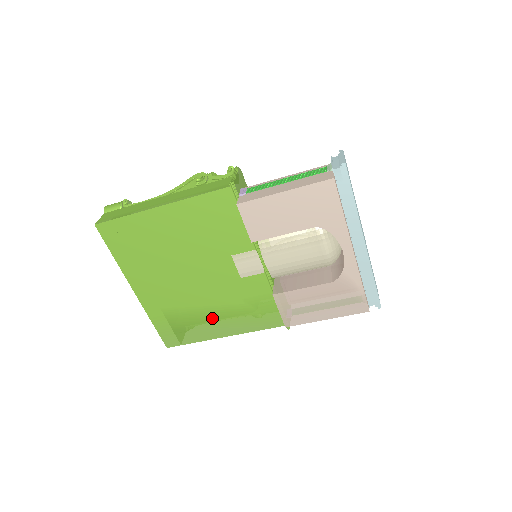
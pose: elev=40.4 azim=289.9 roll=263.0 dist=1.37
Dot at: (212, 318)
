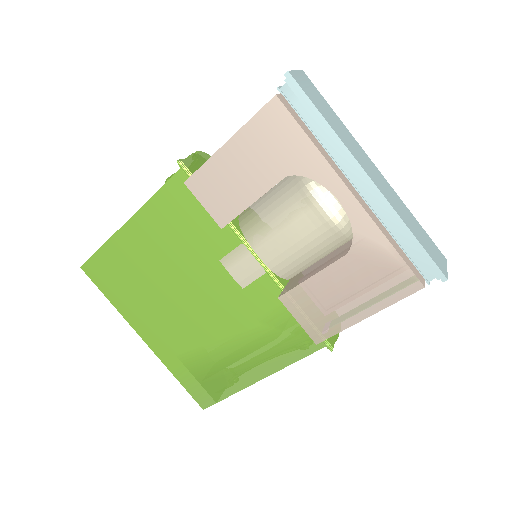
Dot at: (234, 356)
